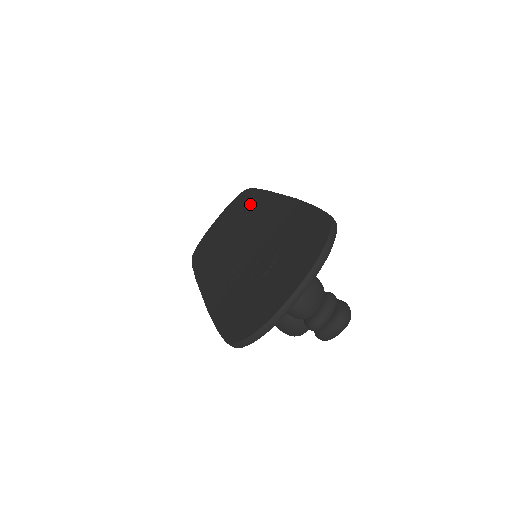
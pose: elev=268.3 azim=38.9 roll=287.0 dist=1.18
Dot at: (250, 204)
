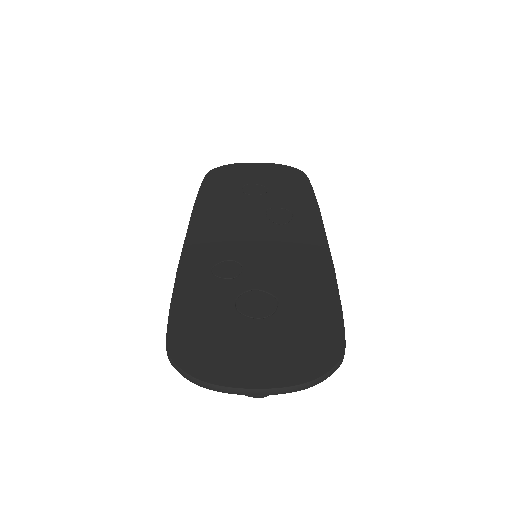
Dot at: (296, 200)
